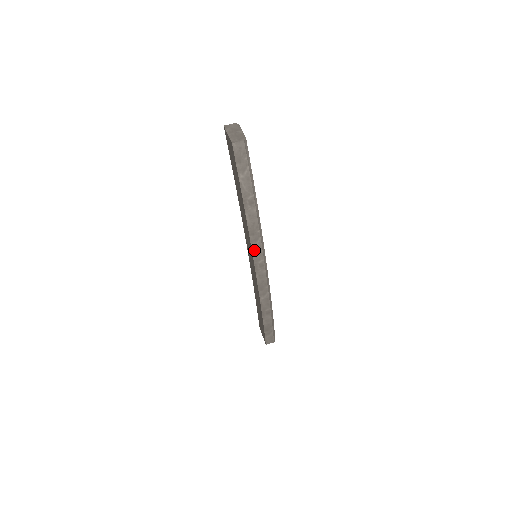
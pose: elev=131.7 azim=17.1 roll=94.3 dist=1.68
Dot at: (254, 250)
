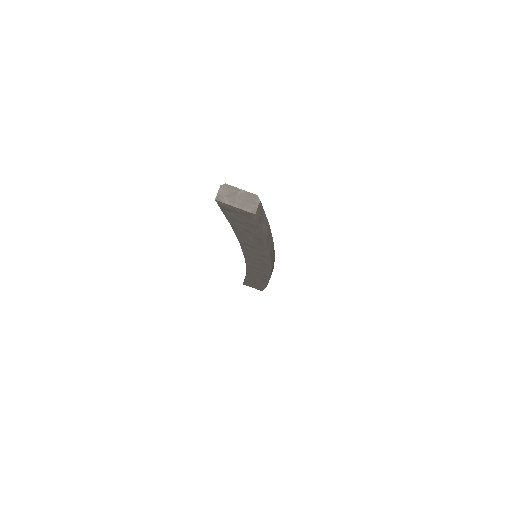
Dot at: (271, 259)
